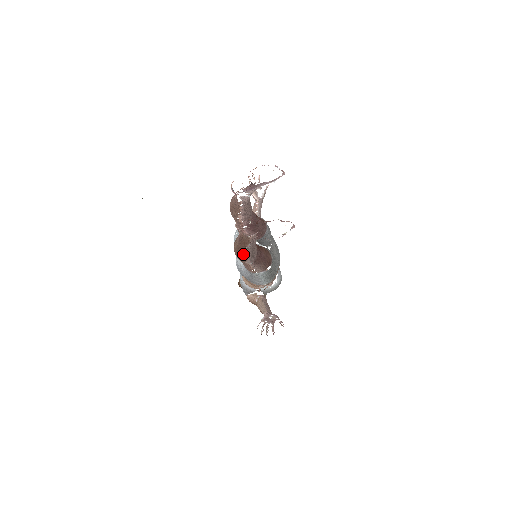
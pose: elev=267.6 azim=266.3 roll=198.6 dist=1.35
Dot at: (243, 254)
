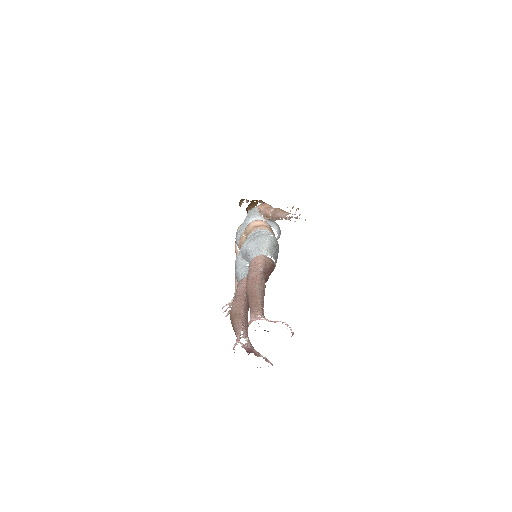
Dot at: occluded
